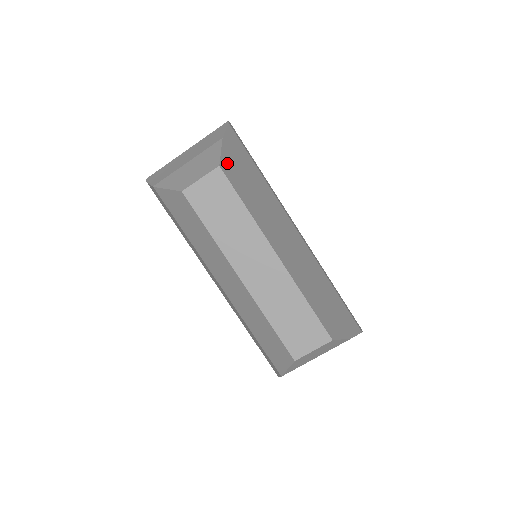
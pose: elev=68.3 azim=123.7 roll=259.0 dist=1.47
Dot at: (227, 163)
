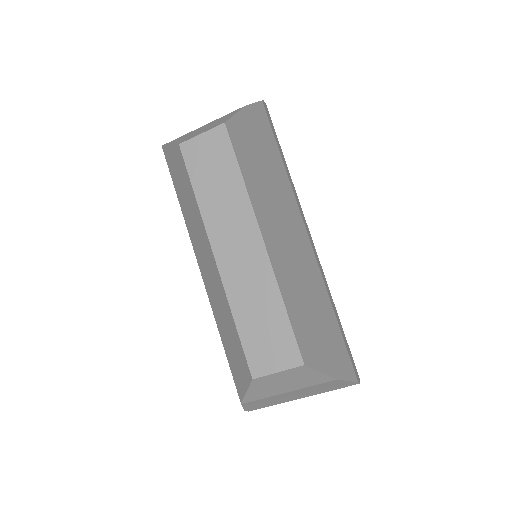
Dot at: (238, 127)
